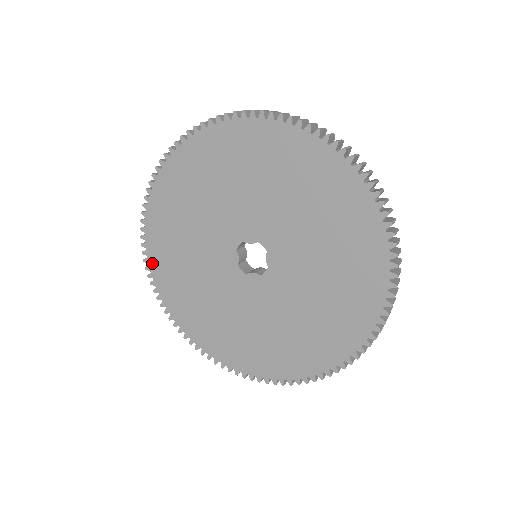
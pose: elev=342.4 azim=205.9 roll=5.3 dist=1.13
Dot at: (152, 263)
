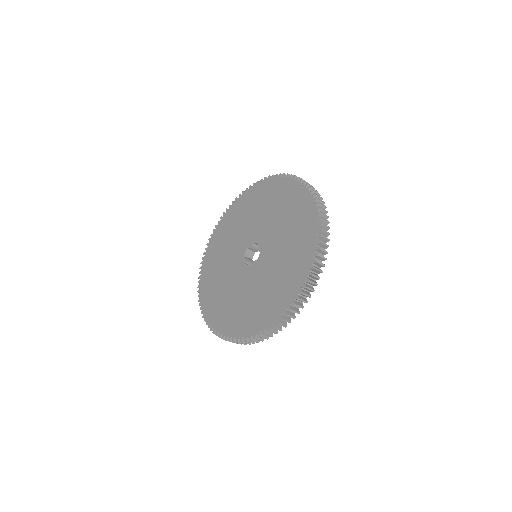
Dot at: (203, 298)
